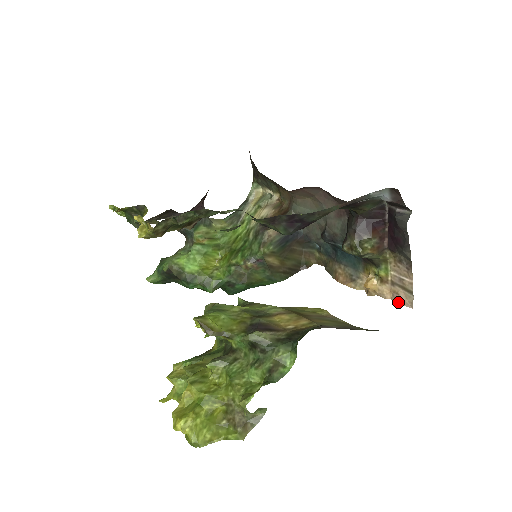
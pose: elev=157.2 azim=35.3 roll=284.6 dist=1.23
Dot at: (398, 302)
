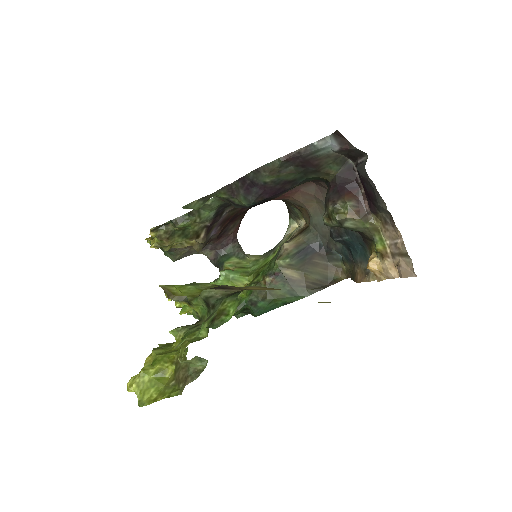
Dot at: (403, 276)
